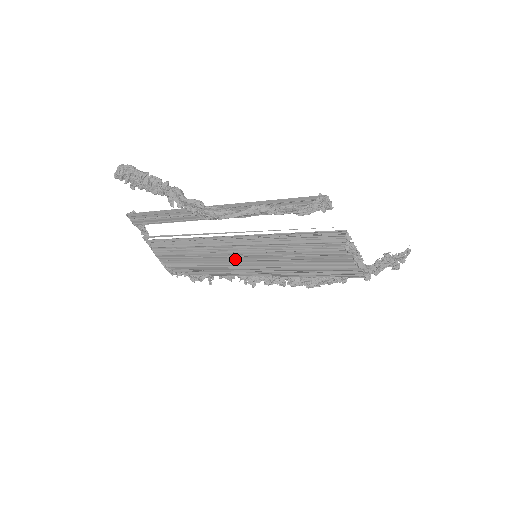
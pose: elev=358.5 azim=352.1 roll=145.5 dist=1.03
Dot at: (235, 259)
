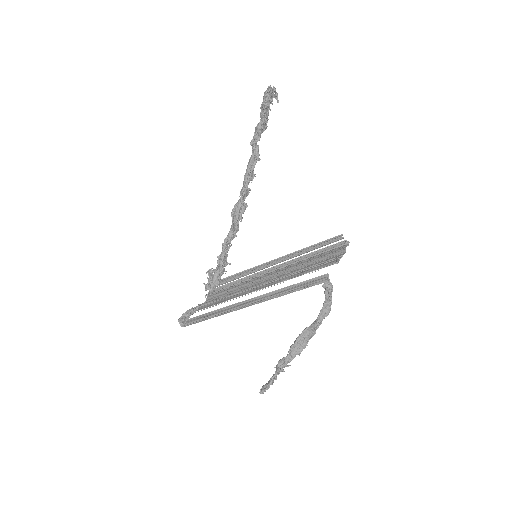
Dot at: (262, 279)
